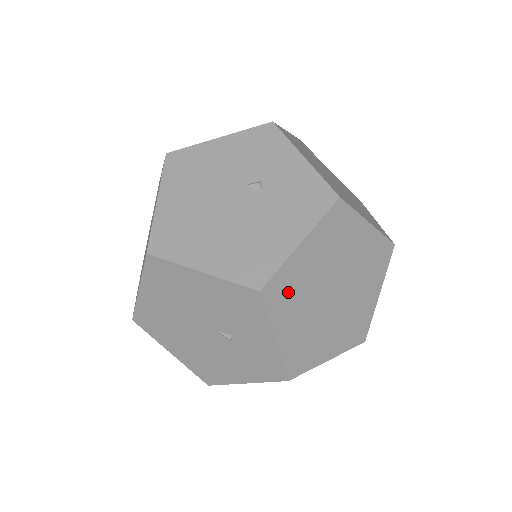
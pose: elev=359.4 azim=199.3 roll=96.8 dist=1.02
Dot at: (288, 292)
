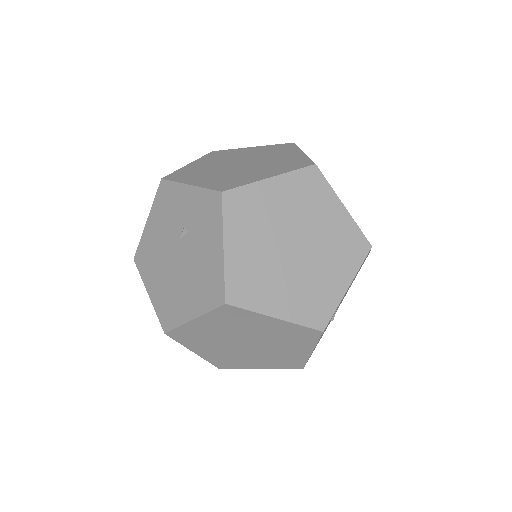
Dot at: (189, 174)
